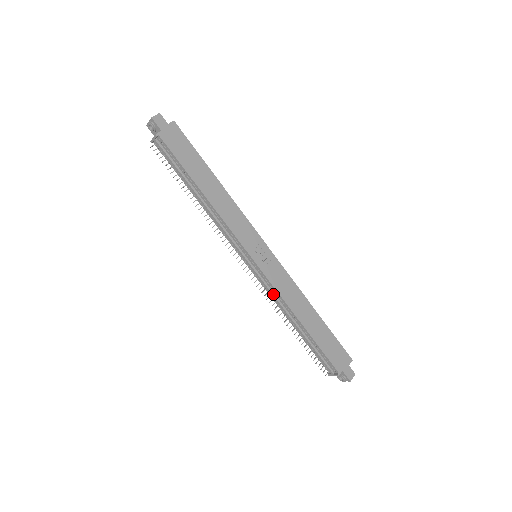
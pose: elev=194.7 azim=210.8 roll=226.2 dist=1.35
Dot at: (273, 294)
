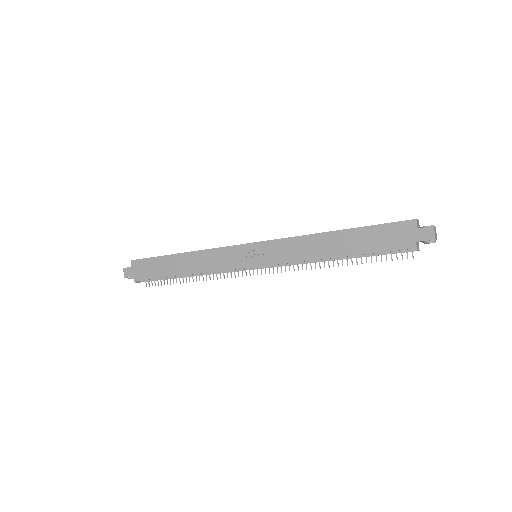
Dot at: (294, 264)
